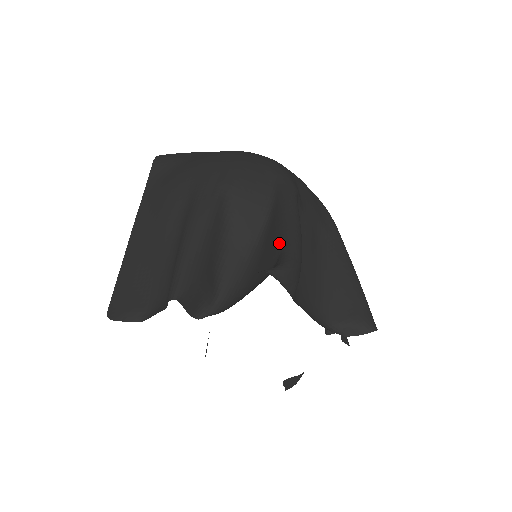
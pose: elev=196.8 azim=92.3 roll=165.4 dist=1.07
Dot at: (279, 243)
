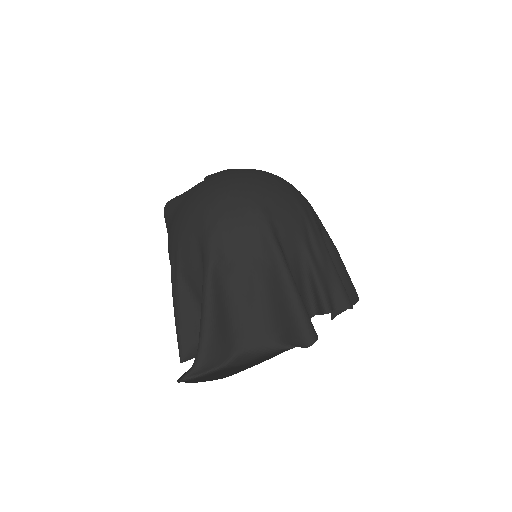
Dot at: occluded
